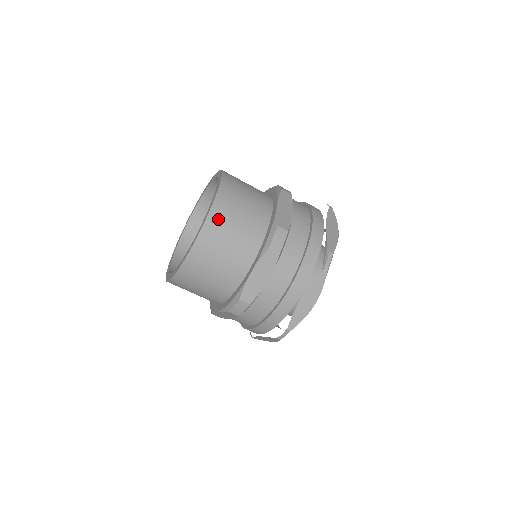
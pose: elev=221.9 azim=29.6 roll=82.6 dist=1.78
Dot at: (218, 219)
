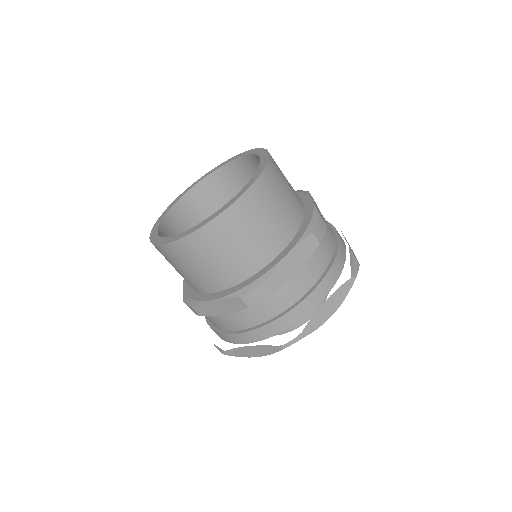
Dot at: (268, 183)
